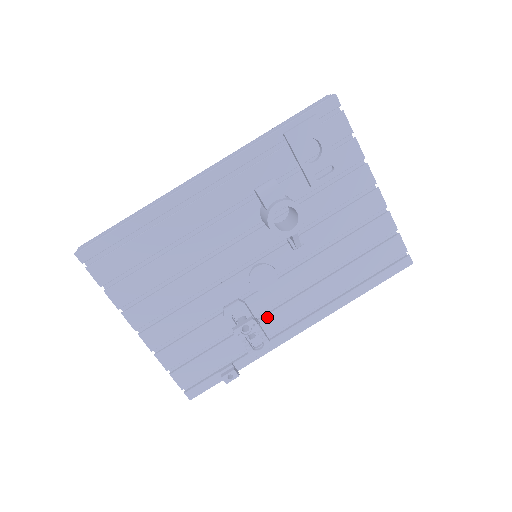
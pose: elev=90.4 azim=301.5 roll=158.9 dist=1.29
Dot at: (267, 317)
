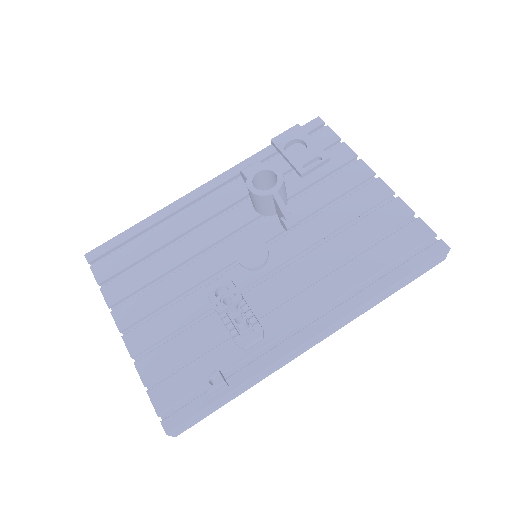
Dot at: (267, 317)
